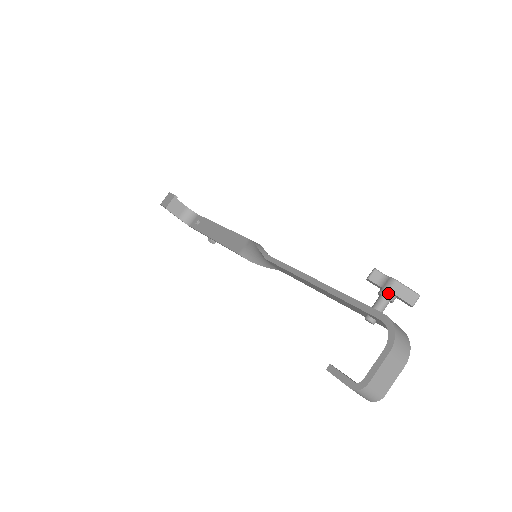
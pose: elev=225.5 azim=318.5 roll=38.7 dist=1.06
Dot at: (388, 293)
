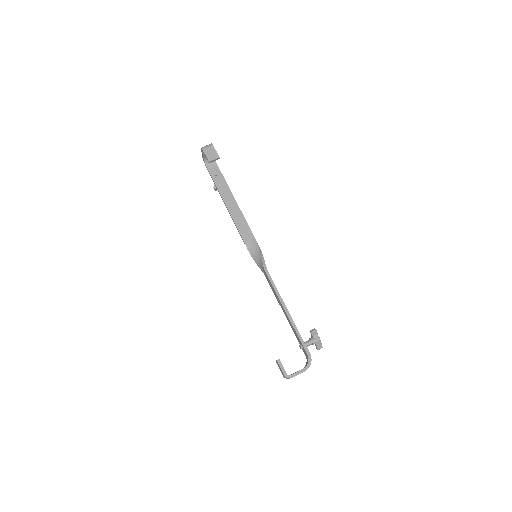
Dot at: (314, 343)
